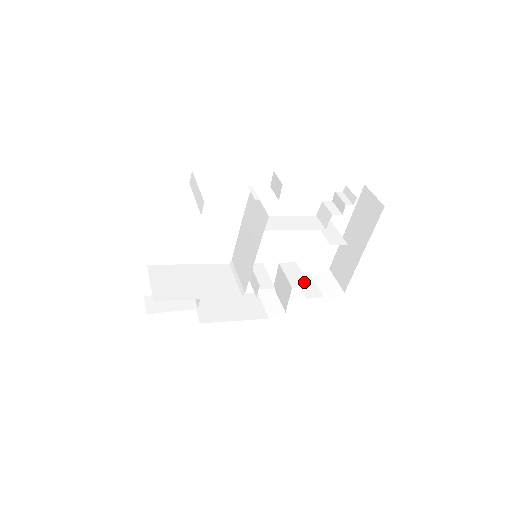
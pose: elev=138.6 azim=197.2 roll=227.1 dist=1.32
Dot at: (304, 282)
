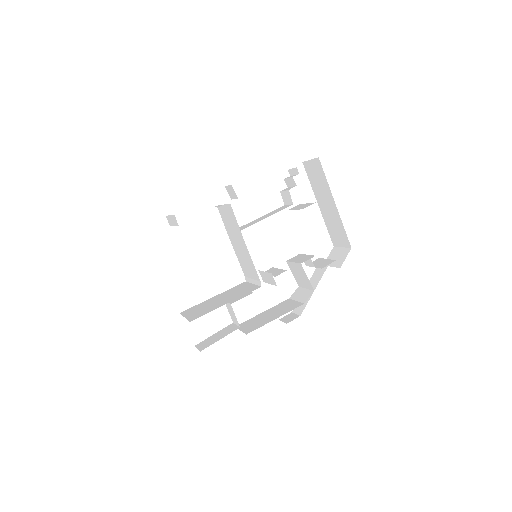
Dot at: (310, 256)
